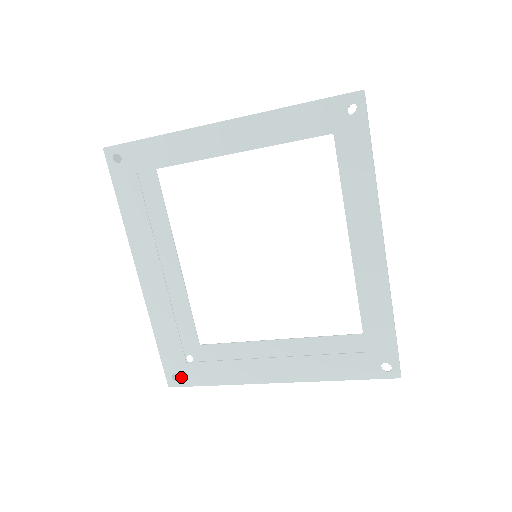
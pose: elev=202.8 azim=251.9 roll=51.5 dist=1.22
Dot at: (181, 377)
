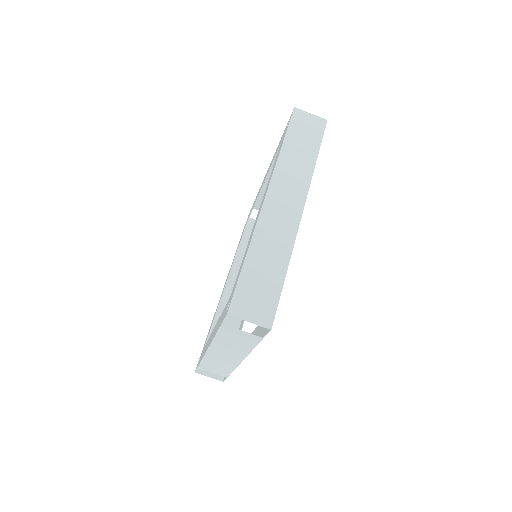
Dot at: occluded
